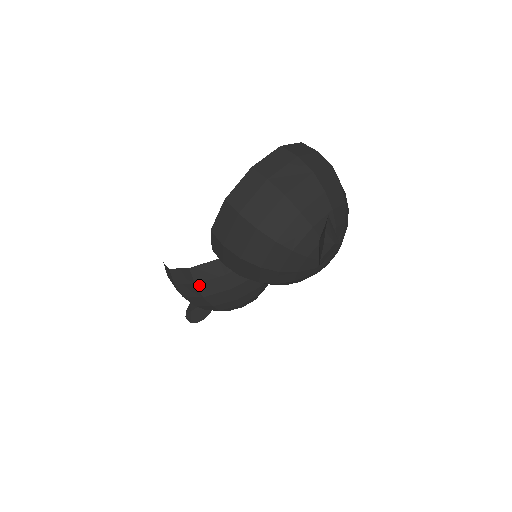
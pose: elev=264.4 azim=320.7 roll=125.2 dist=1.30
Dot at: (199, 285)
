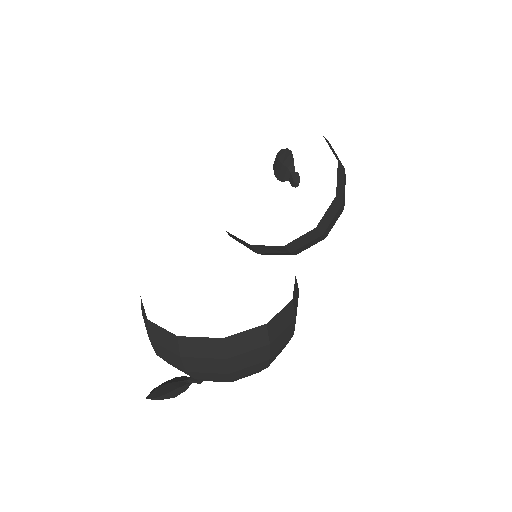
Dot at: occluded
